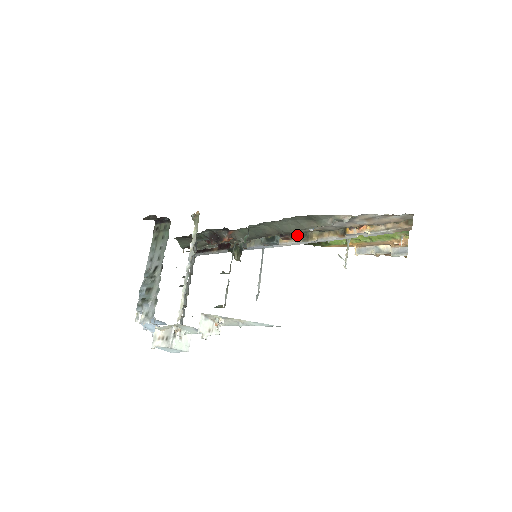
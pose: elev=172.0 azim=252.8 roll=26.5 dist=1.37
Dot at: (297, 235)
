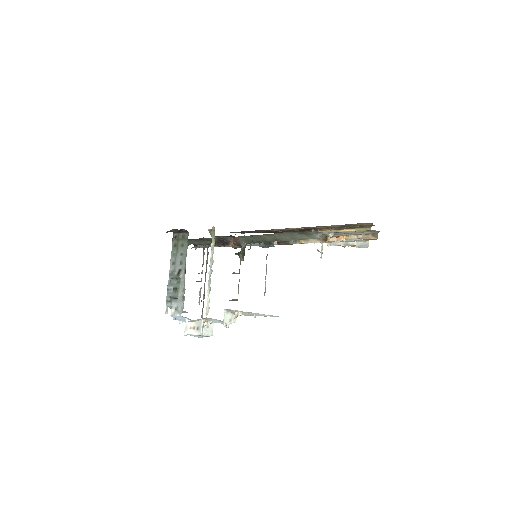
Dot at: (291, 243)
